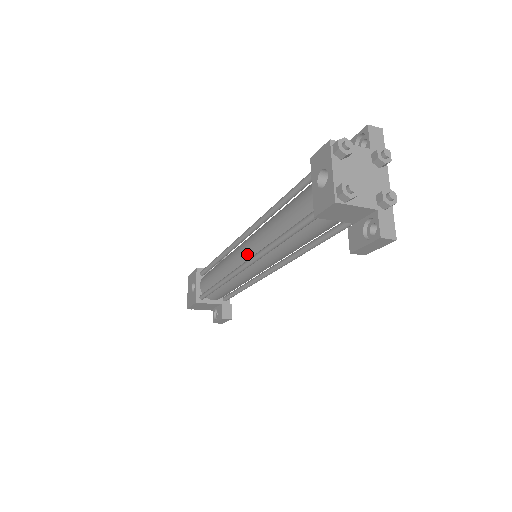
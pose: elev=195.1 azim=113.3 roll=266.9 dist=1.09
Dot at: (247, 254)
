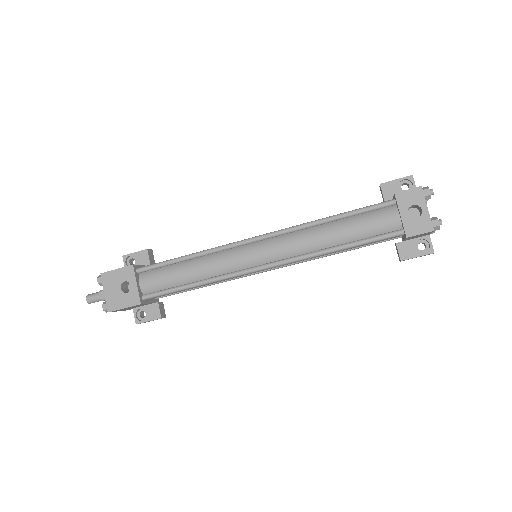
Dot at: (272, 256)
